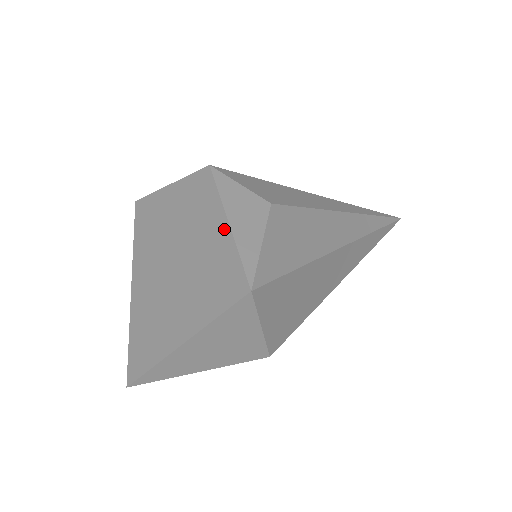
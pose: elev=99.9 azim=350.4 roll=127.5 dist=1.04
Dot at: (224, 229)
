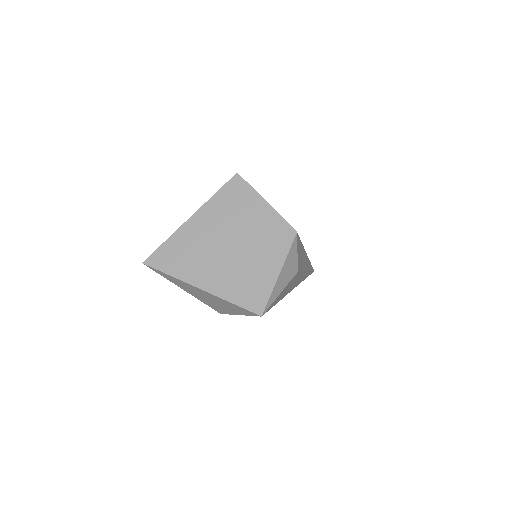
Dot at: (275, 273)
